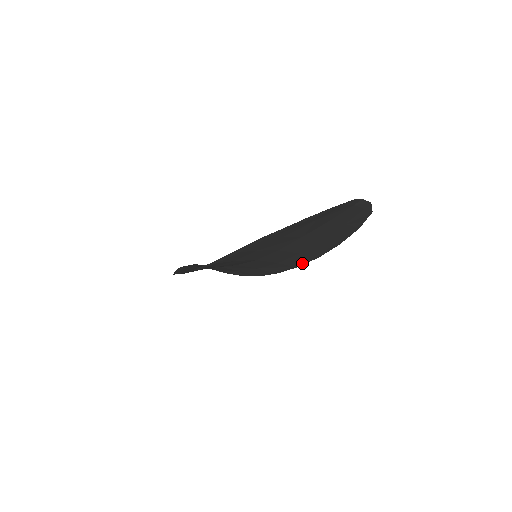
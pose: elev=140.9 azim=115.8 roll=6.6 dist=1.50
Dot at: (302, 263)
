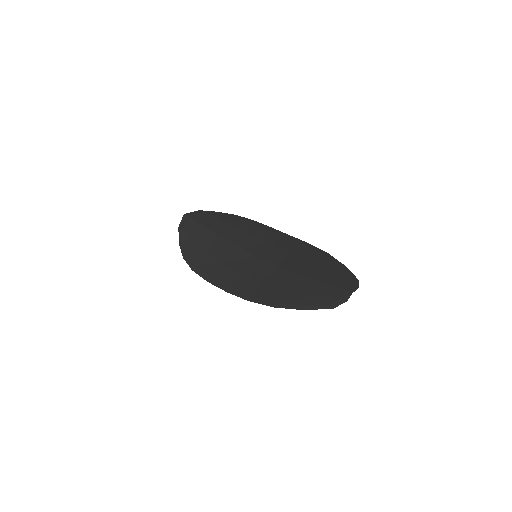
Dot at: (292, 239)
